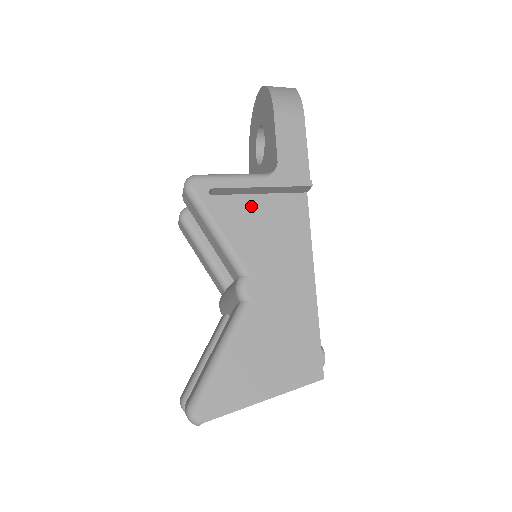
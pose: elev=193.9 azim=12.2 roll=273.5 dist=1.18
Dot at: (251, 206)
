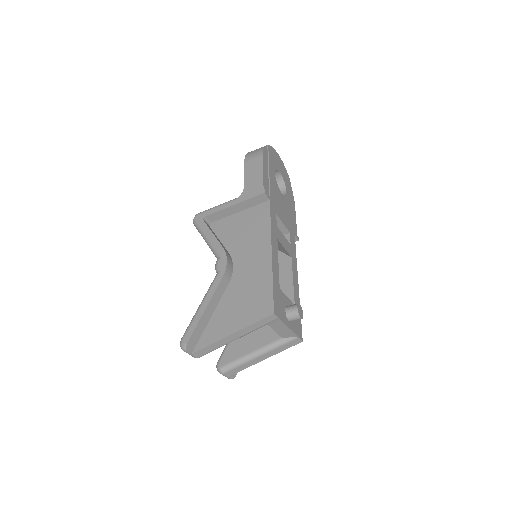
Dot at: (234, 220)
